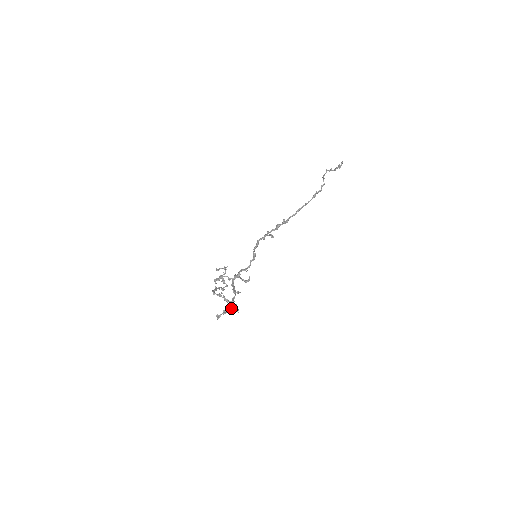
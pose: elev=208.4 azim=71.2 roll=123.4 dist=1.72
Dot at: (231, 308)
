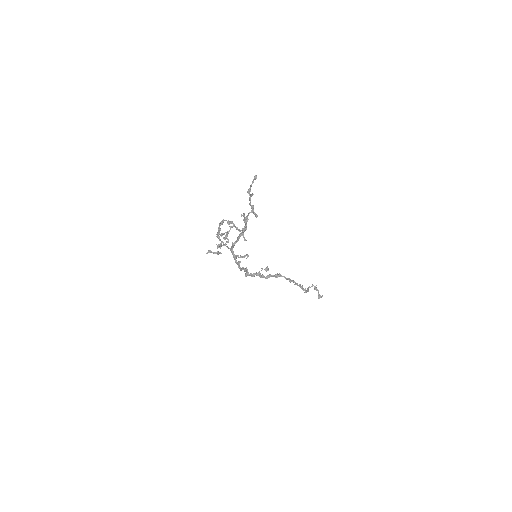
Dot at: occluded
